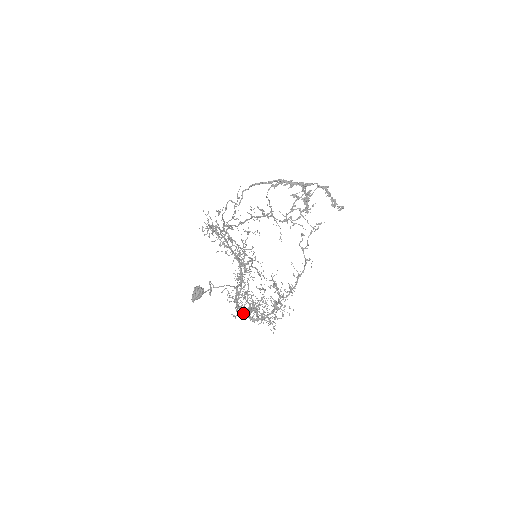
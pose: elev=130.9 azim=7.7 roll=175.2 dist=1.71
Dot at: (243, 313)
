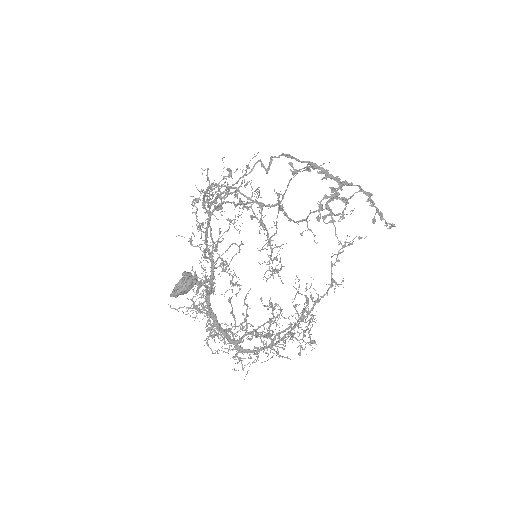
Dot at: (227, 336)
